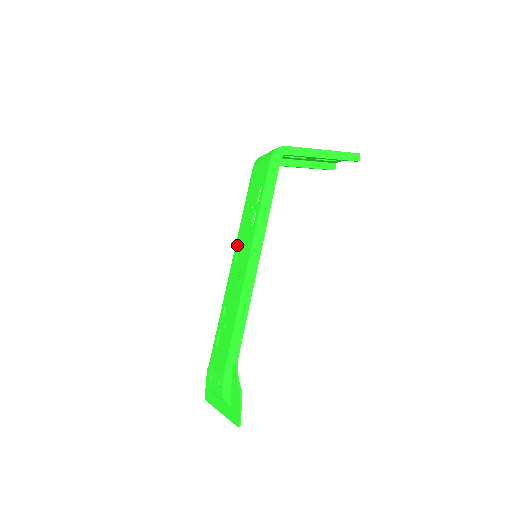
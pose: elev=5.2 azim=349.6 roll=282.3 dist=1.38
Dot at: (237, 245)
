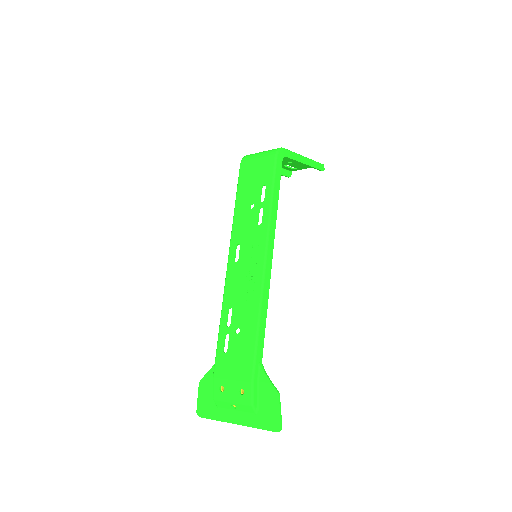
Dot at: (234, 245)
